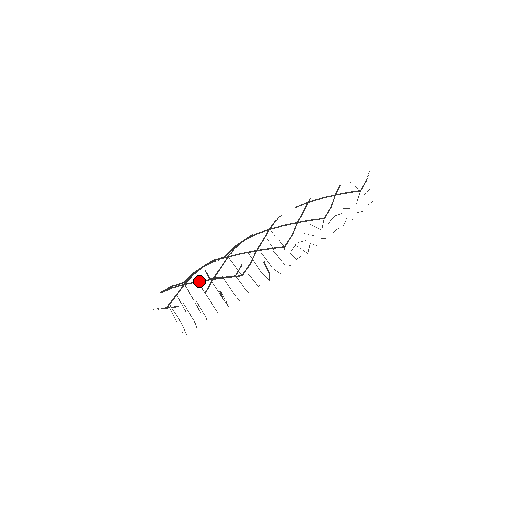
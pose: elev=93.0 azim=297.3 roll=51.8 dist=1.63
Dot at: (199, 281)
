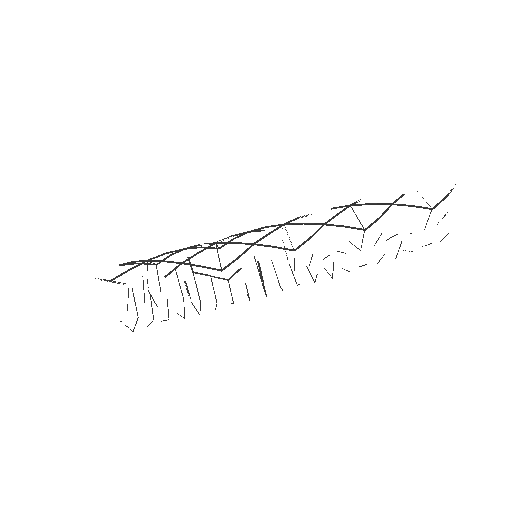
Dot at: (165, 261)
